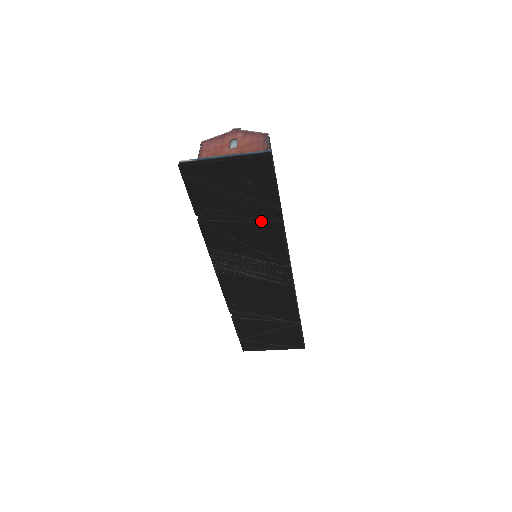
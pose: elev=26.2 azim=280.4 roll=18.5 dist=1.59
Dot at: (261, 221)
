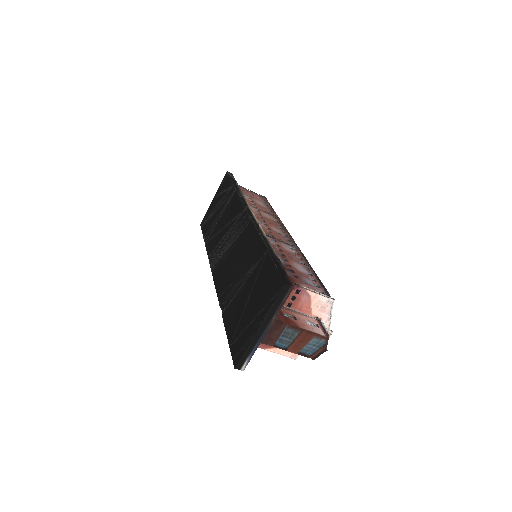
Dot at: (228, 204)
